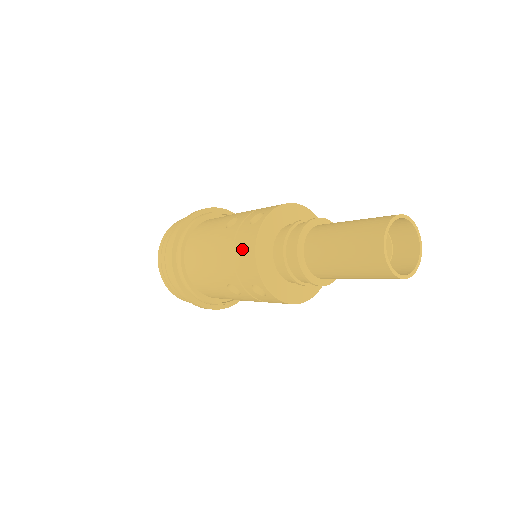
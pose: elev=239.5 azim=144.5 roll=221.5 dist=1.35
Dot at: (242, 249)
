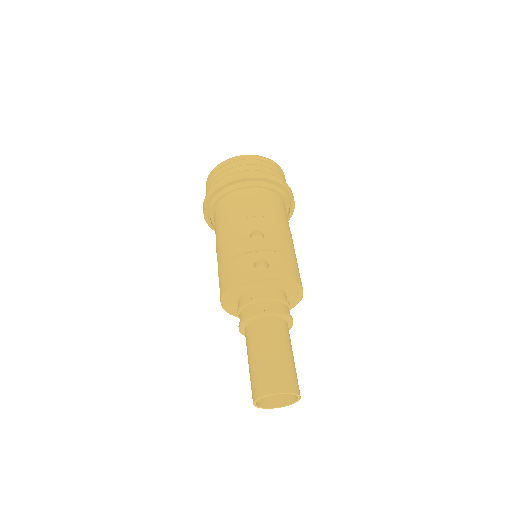
Dot at: (233, 269)
